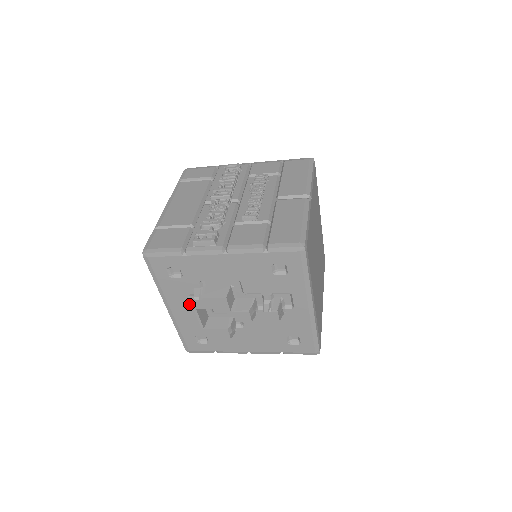
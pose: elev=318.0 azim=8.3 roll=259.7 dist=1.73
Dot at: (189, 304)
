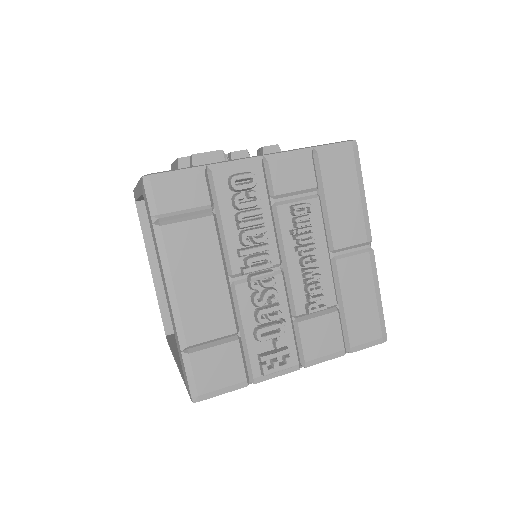
Dot at: occluded
